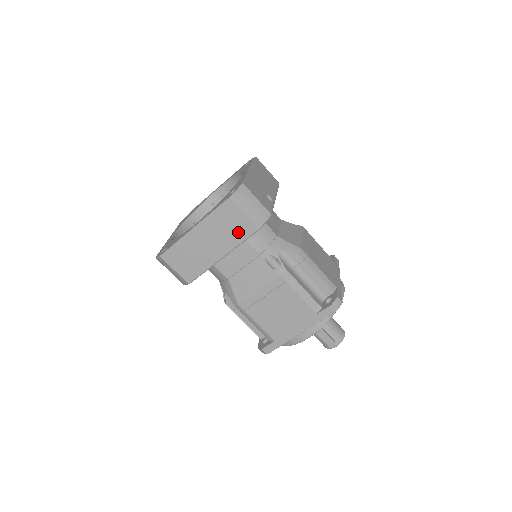
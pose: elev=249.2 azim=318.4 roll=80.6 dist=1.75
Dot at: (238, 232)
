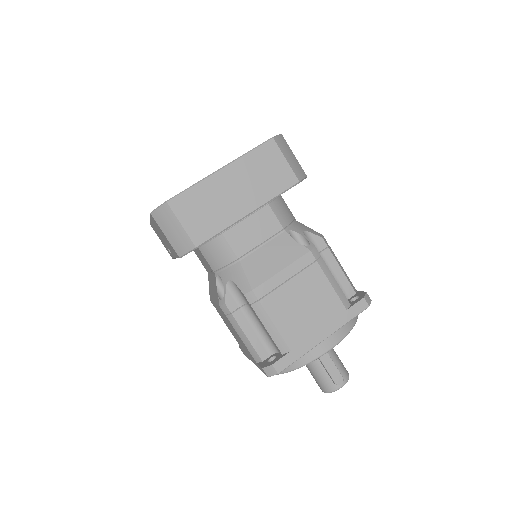
Dot at: (274, 182)
